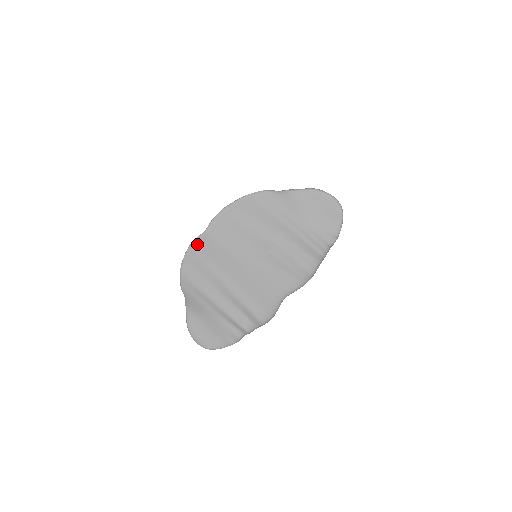
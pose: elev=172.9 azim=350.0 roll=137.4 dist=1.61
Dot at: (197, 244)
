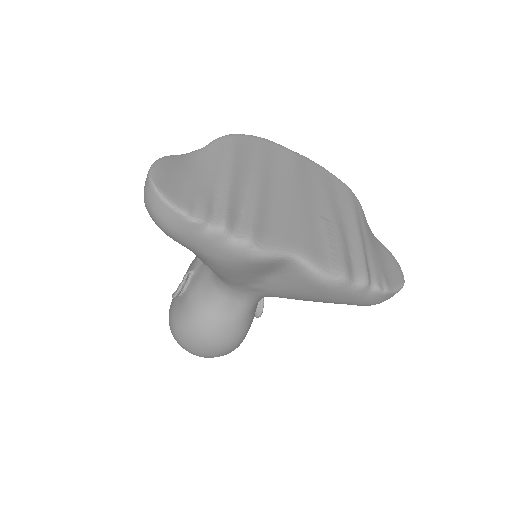
Dot at: (277, 146)
